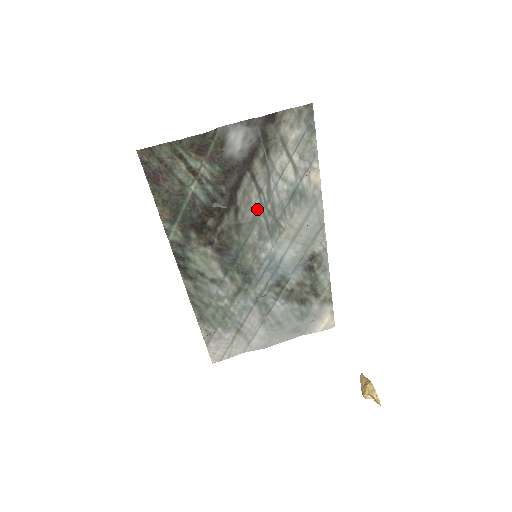
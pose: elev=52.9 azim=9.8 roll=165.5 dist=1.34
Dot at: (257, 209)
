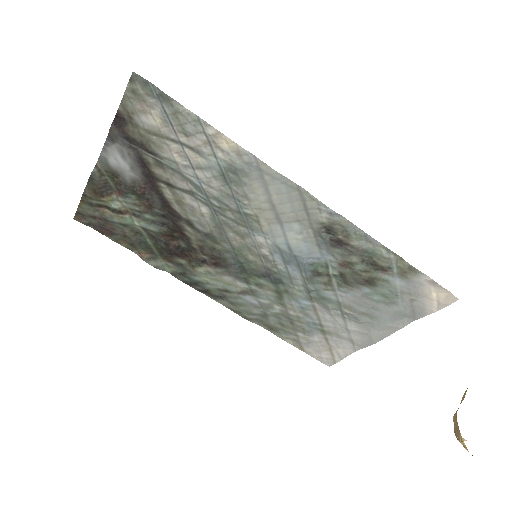
Dot at: (208, 211)
